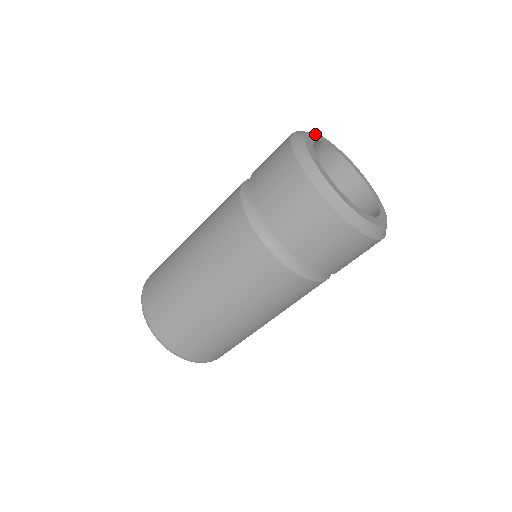
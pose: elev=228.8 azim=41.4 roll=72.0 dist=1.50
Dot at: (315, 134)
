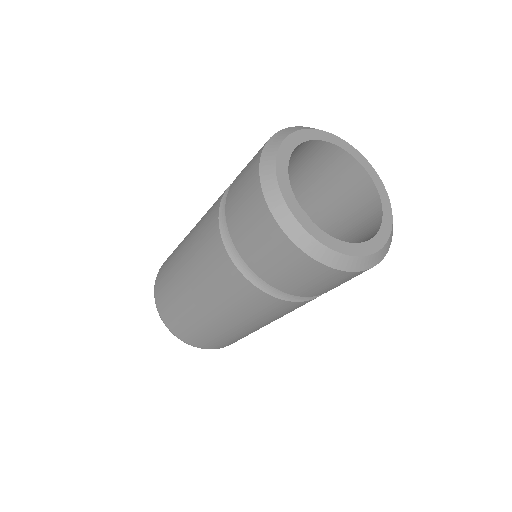
Dot at: (301, 132)
